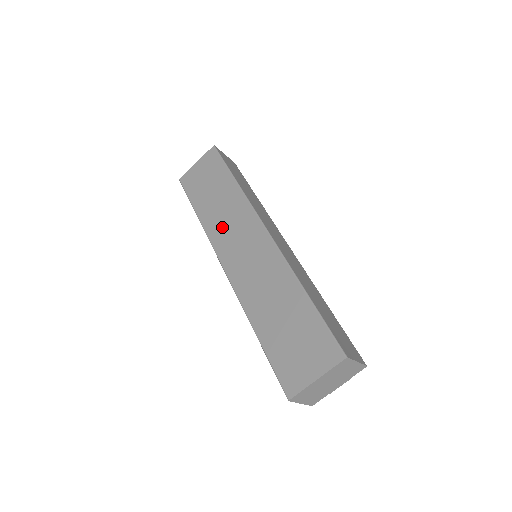
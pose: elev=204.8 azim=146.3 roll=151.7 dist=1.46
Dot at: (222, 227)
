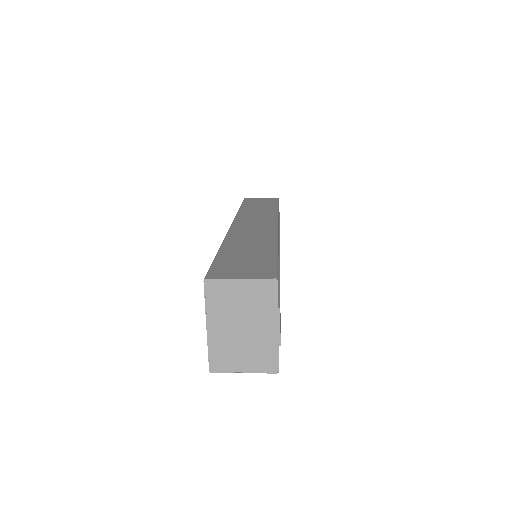
Dot at: occluded
